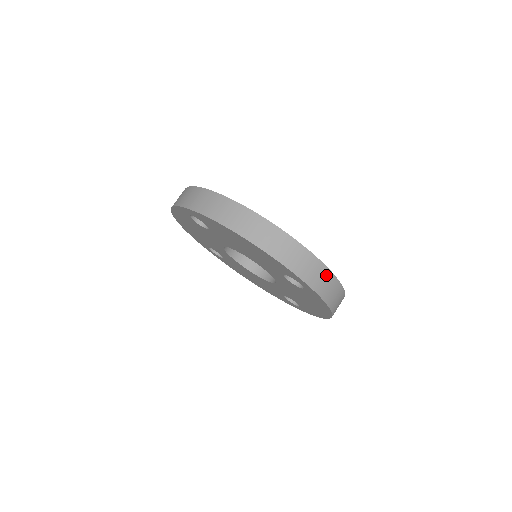
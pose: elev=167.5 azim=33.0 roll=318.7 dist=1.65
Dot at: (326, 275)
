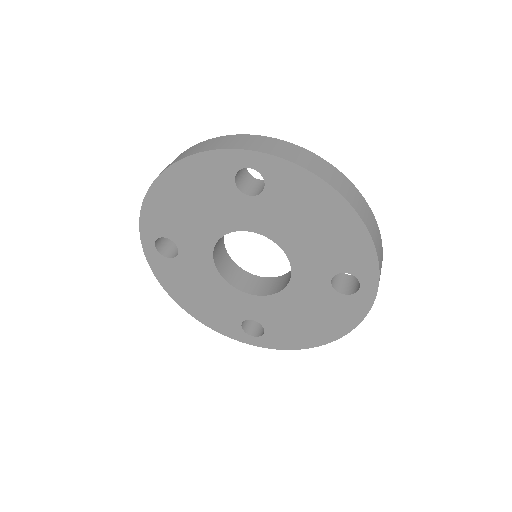
Dot at: occluded
